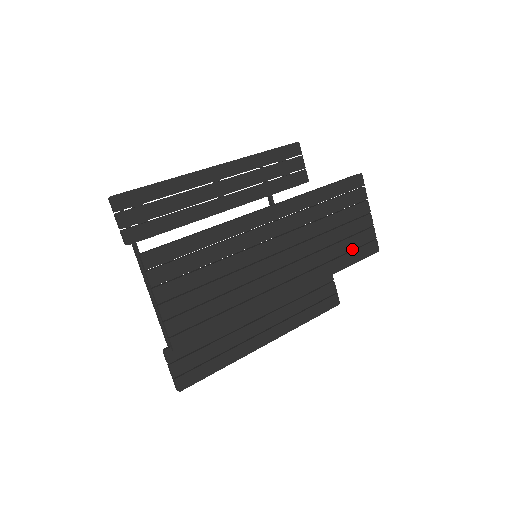
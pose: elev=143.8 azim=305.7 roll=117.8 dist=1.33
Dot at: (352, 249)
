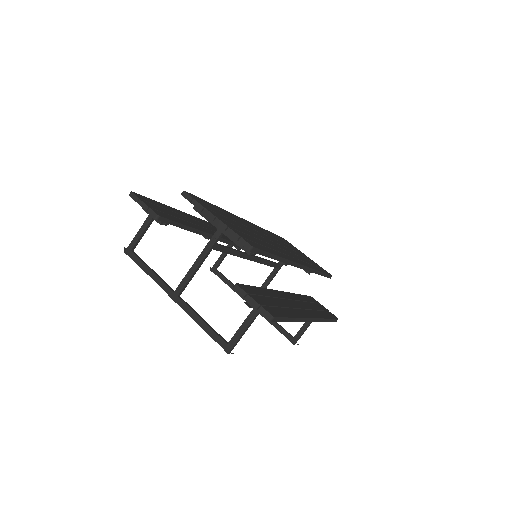
Dot at: occluded
